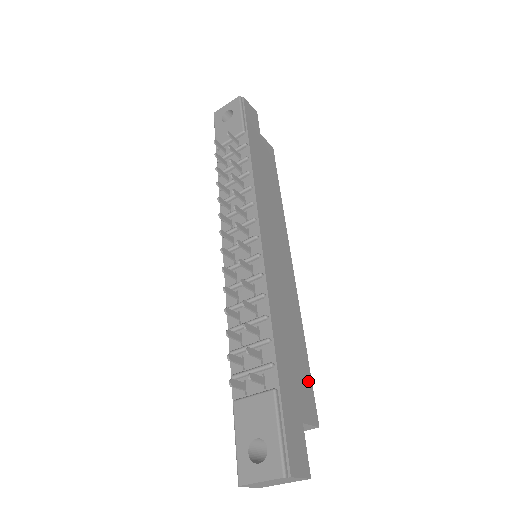
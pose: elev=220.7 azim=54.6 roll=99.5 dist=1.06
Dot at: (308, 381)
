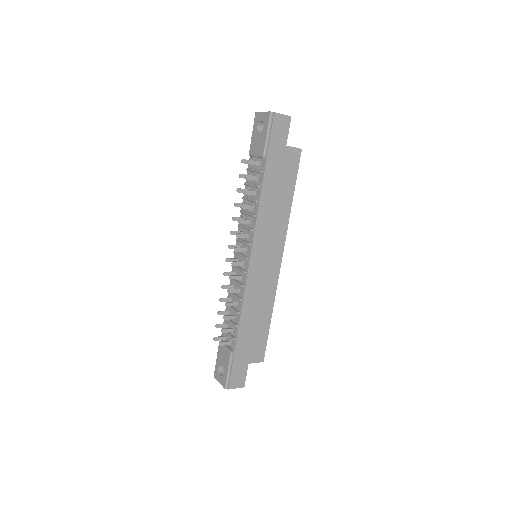
Dot at: (264, 340)
